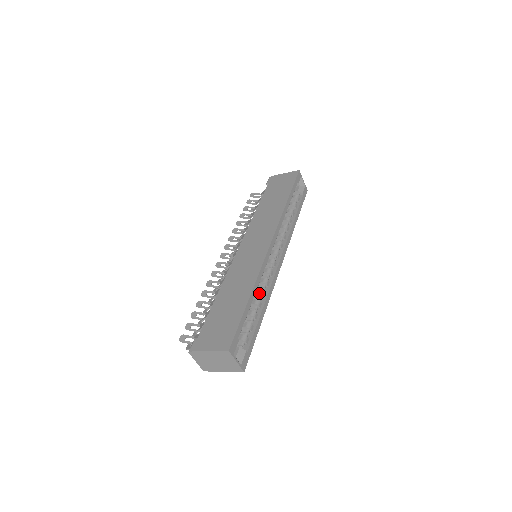
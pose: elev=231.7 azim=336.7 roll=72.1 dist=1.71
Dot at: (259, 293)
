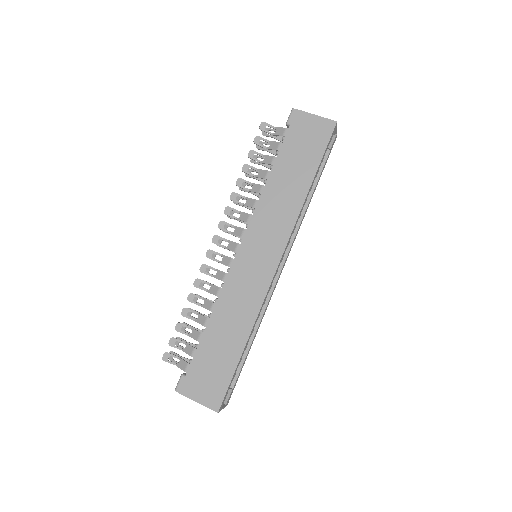
Dot at: occluded
